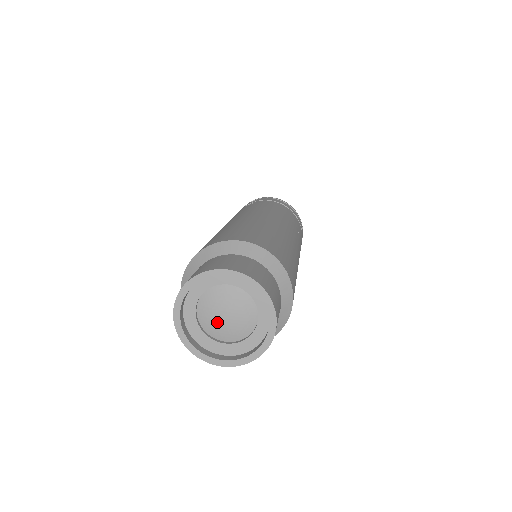
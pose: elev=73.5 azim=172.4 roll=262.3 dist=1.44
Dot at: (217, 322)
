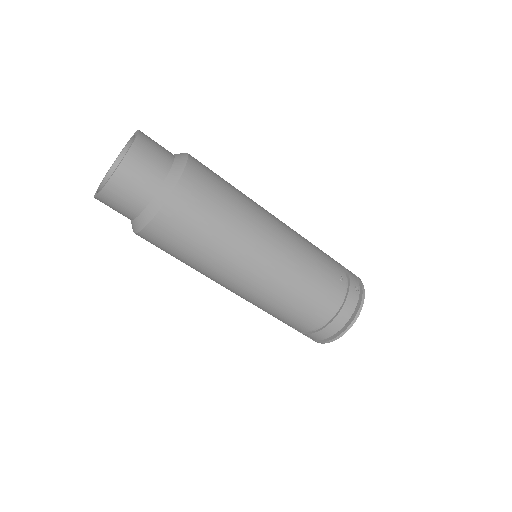
Dot at: occluded
